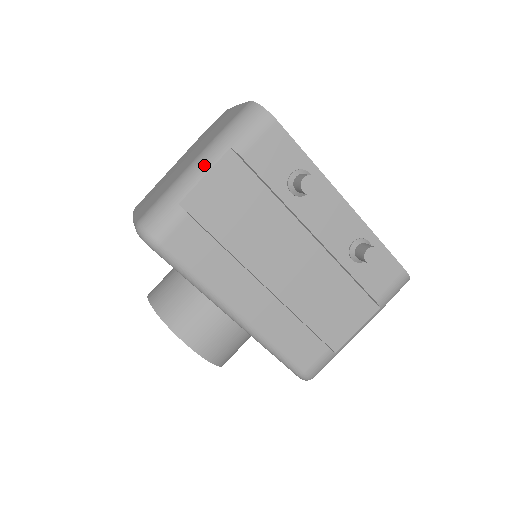
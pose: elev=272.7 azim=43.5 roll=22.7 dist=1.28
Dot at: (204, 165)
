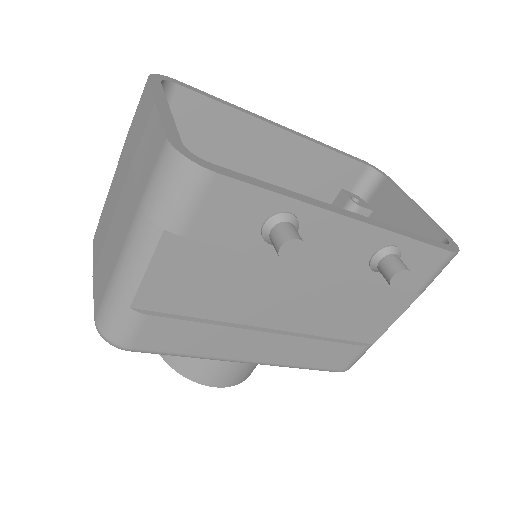
Dot at: (139, 257)
